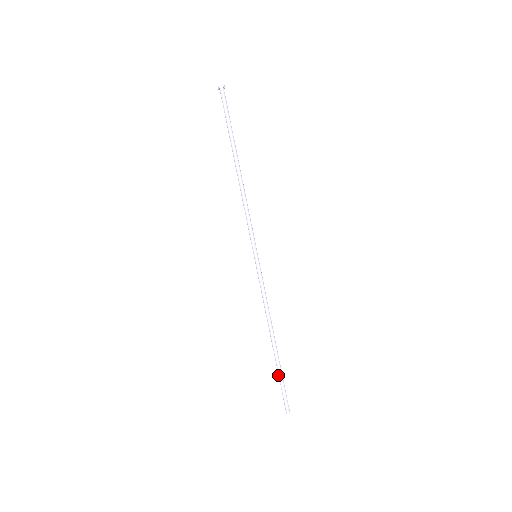
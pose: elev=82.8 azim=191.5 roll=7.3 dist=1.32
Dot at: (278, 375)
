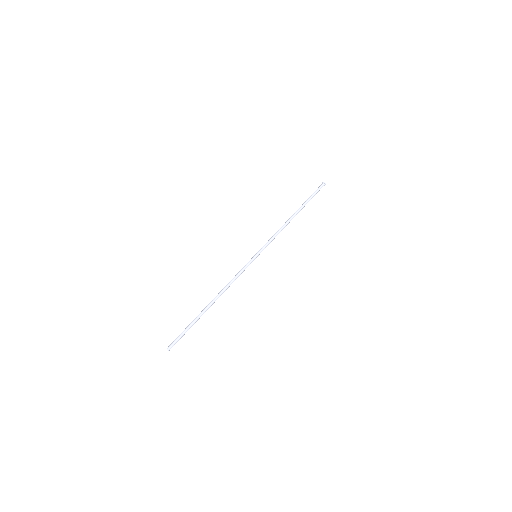
Dot at: (191, 322)
